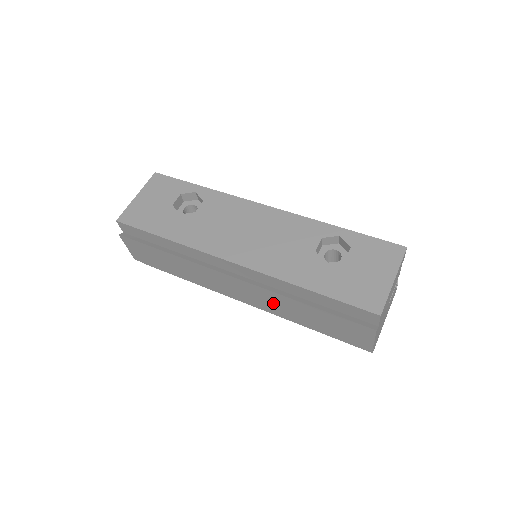
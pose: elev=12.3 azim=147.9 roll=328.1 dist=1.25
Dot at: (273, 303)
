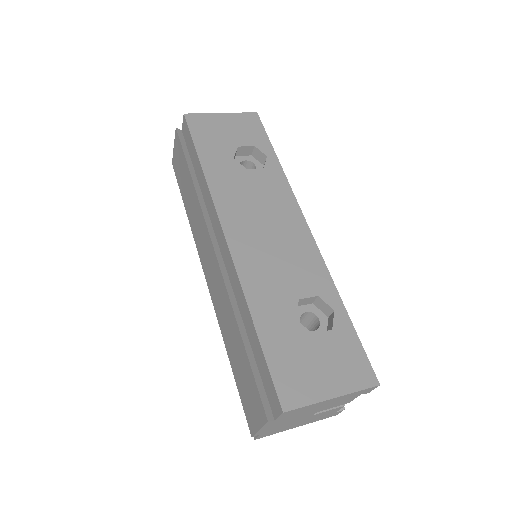
Dot at: (222, 304)
